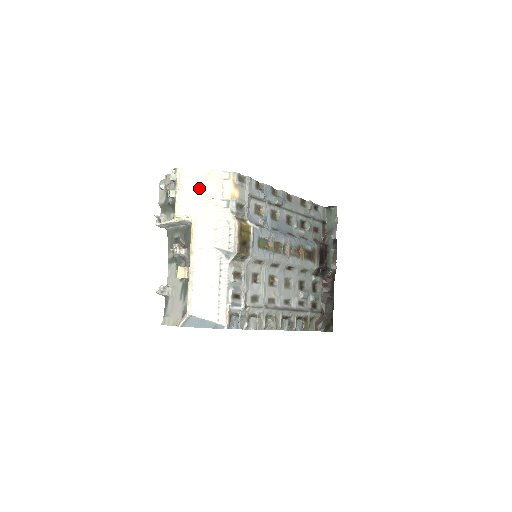
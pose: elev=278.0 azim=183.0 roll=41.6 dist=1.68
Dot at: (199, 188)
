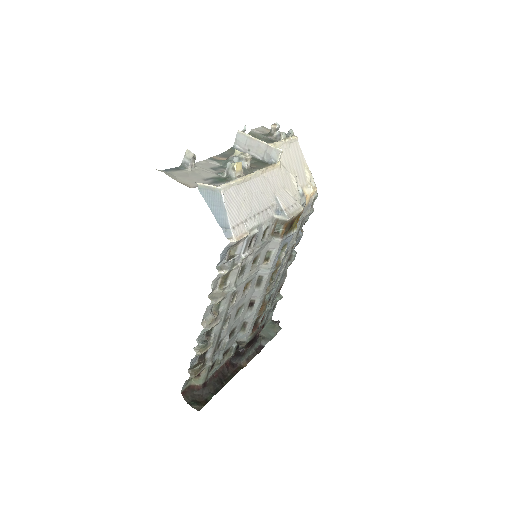
Dot at: (296, 162)
